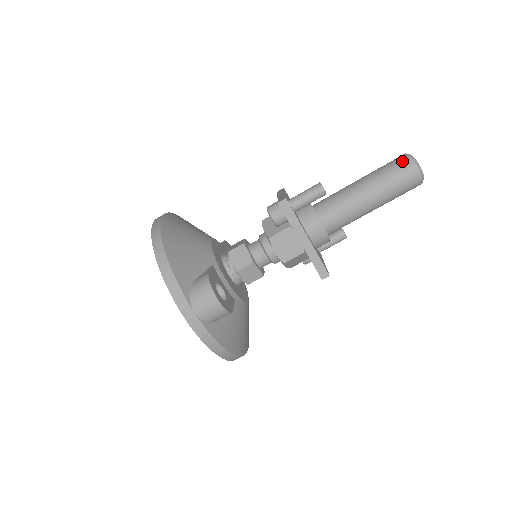
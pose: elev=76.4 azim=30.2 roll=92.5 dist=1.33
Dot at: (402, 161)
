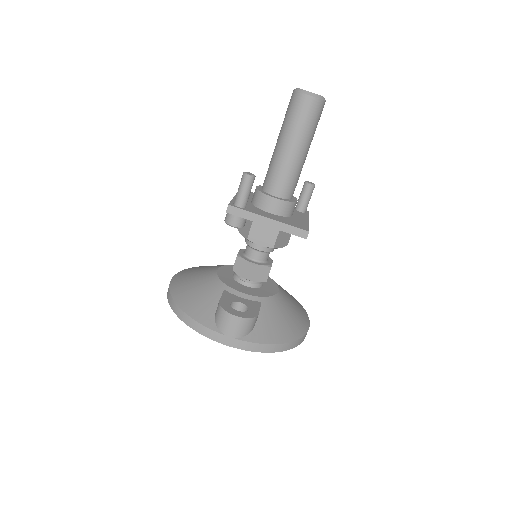
Dot at: (293, 100)
